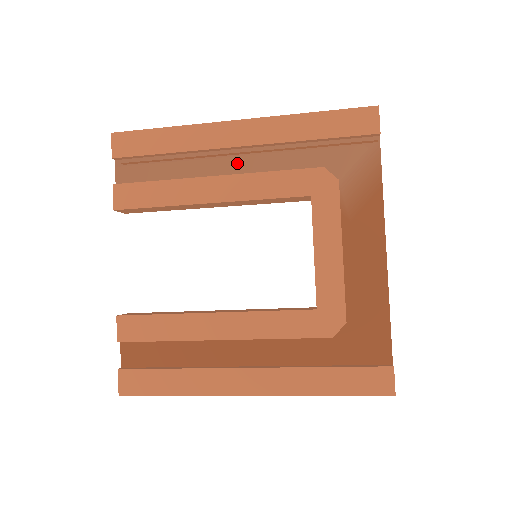
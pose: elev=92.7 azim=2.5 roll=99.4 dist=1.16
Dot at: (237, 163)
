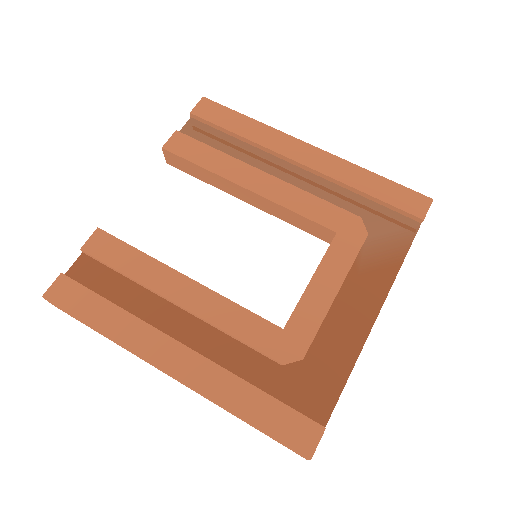
Dot at: (289, 175)
